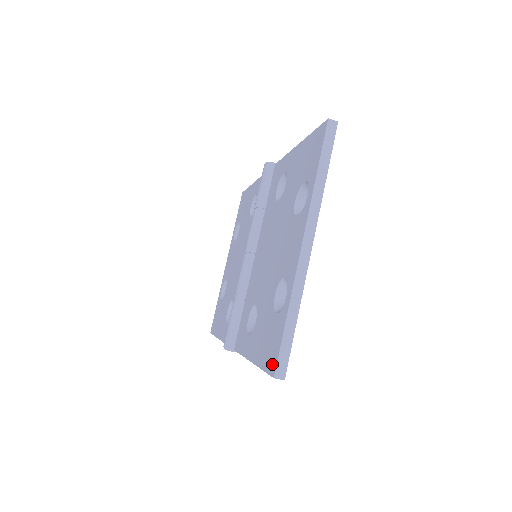
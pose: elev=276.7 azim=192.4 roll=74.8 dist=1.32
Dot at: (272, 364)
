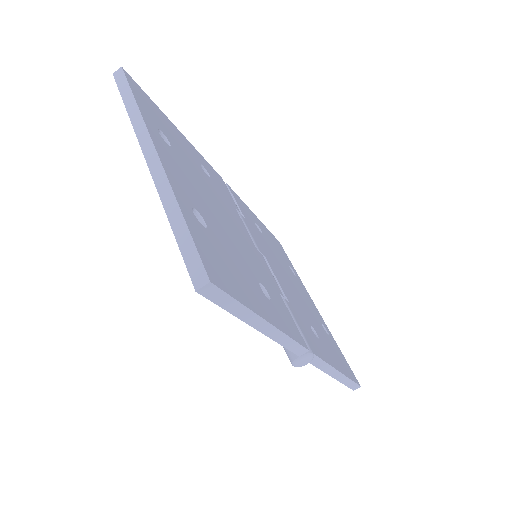
Dot at: occluded
